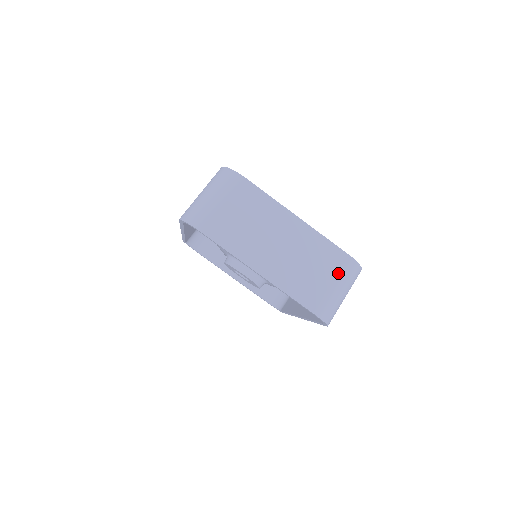
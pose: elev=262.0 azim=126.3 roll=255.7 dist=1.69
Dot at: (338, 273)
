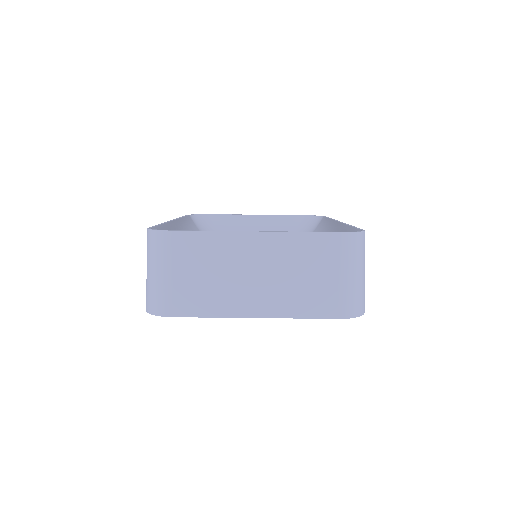
Dot at: (339, 260)
